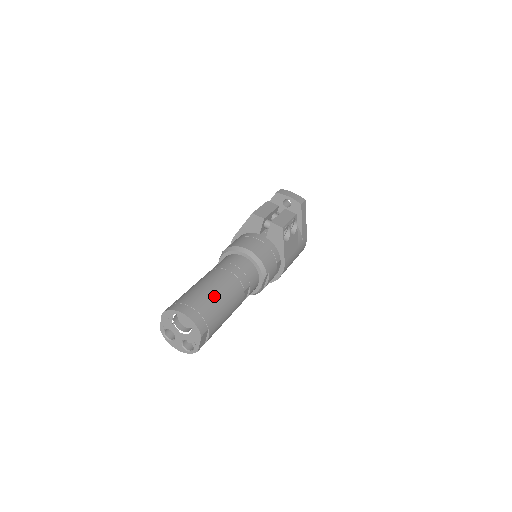
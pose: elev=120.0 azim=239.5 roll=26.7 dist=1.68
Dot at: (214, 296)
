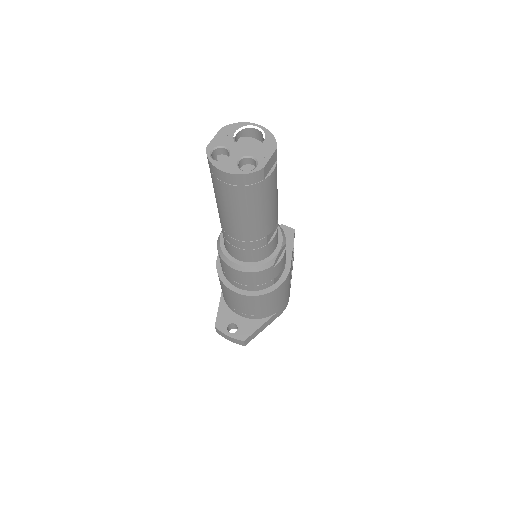
Dot at: occluded
